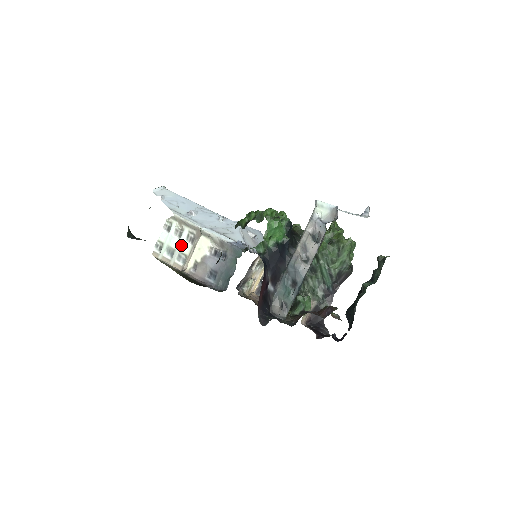
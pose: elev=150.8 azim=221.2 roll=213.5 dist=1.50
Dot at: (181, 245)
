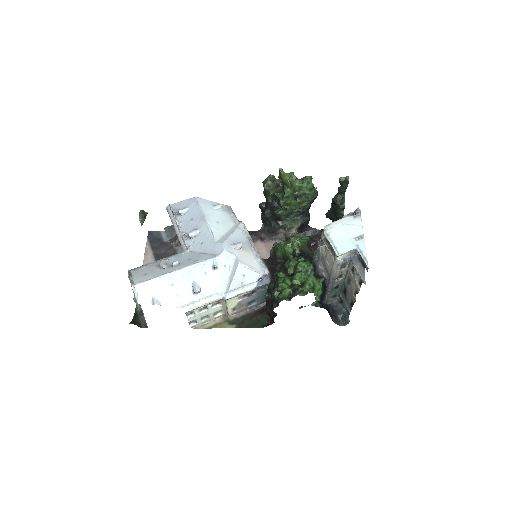
Dot at: (212, 311)
